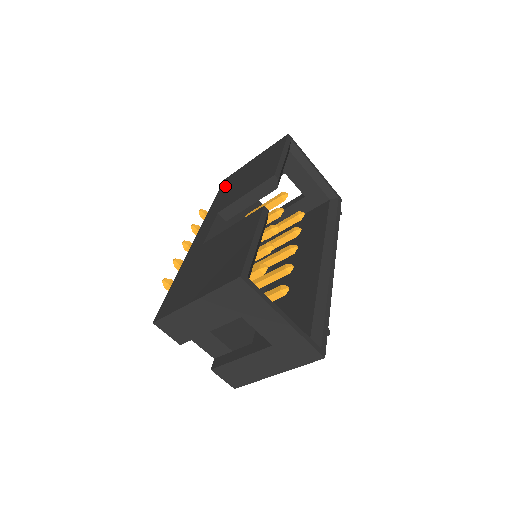
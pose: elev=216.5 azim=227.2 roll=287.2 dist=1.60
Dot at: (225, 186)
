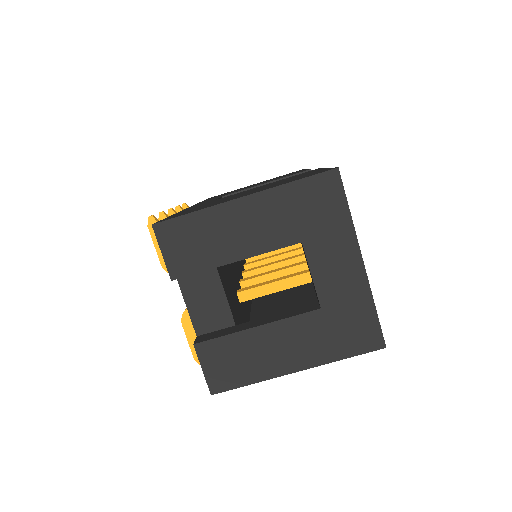
Dot at: occluded
